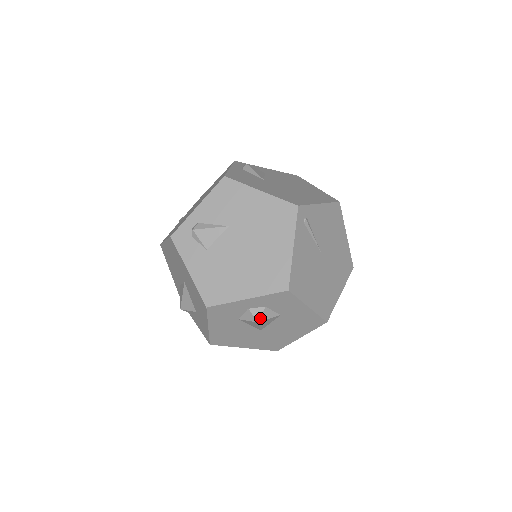
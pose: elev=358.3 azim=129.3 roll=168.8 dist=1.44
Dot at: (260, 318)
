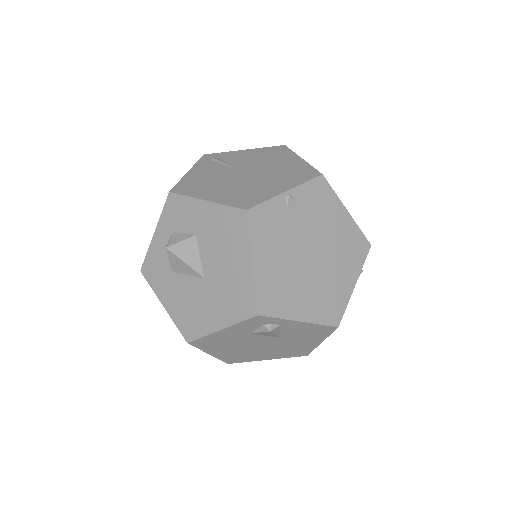
Dot at: (169, 244)
